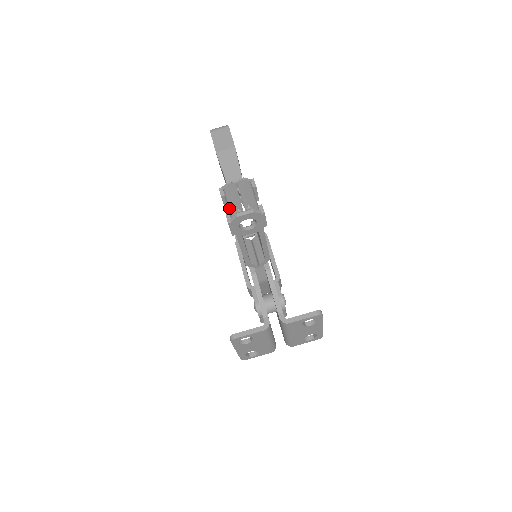
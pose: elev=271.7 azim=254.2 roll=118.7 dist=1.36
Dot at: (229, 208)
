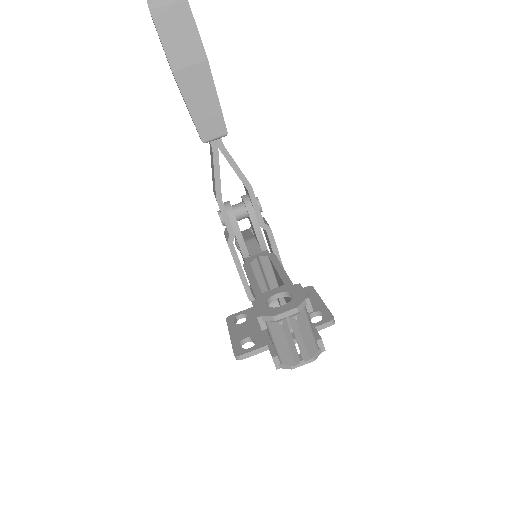
Dot at: (277, 351)
